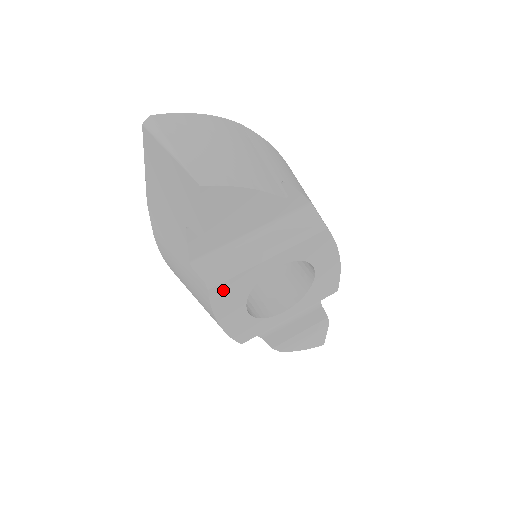
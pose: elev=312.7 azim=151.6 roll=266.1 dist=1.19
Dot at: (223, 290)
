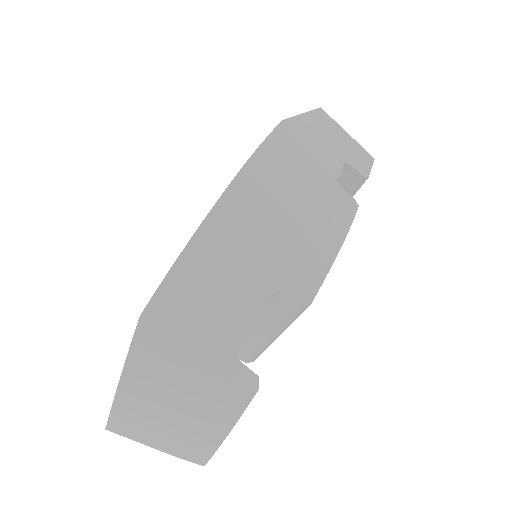
Dot at: occluded
